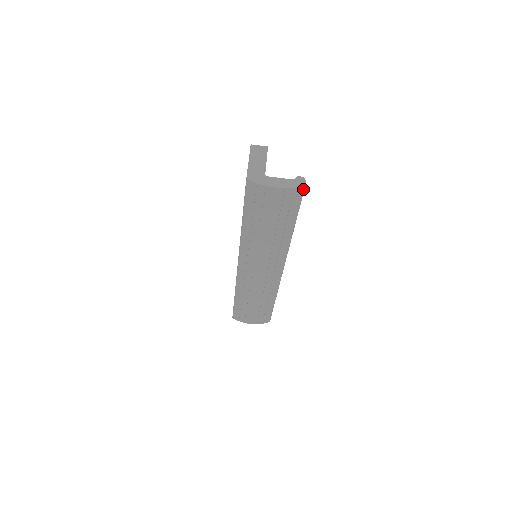
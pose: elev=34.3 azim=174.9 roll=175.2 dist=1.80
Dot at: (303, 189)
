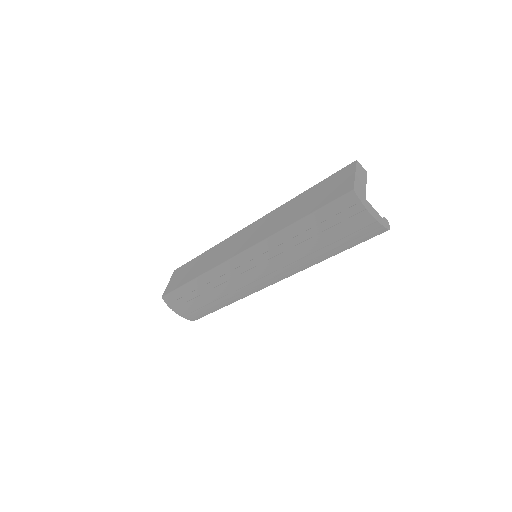
Dot at: (384, 231)
